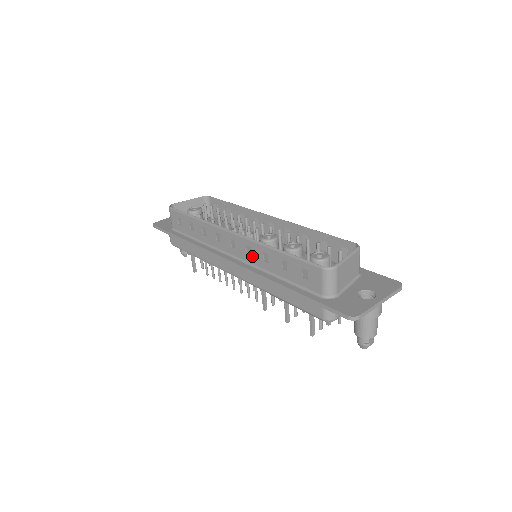
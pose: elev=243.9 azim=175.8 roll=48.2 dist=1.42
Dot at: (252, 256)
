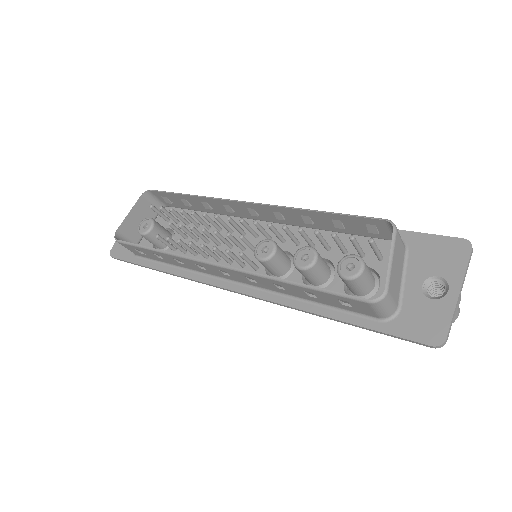
Dot at: (259, 284)
